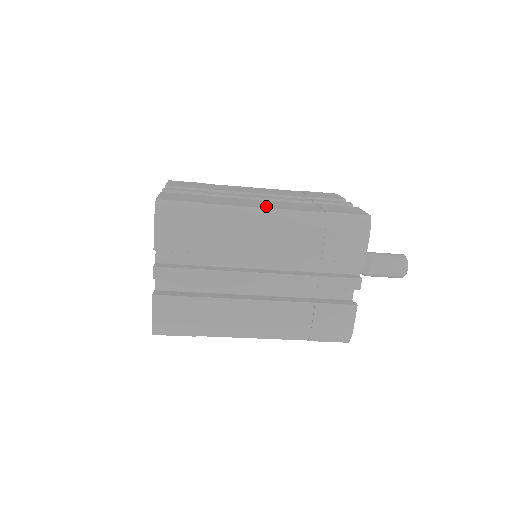
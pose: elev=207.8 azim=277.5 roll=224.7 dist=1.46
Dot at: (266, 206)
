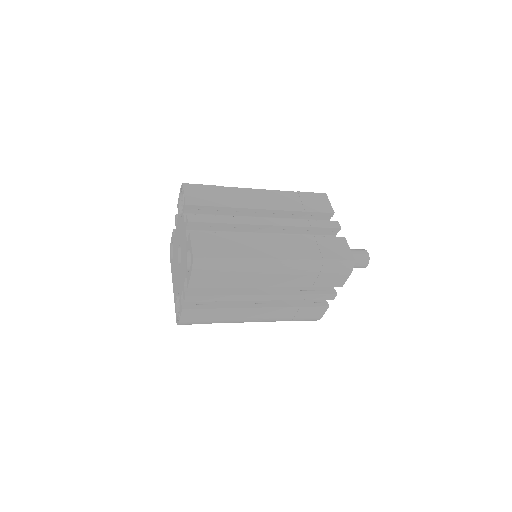
Dot at: (278, 254)
